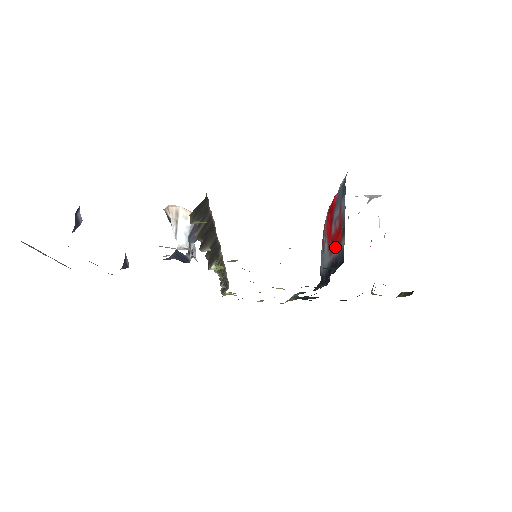
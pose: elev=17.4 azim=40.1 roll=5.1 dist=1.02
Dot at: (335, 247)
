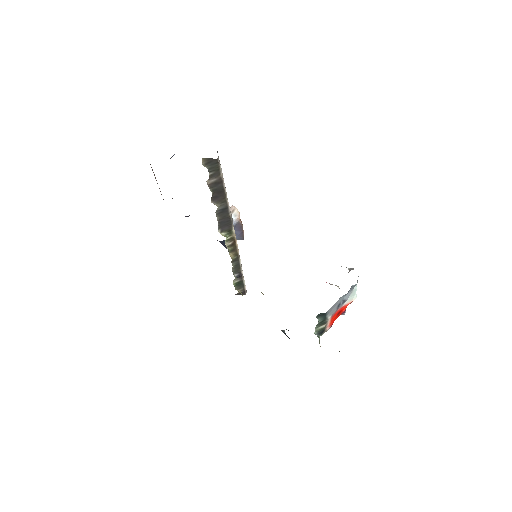
Dot at: occluded
